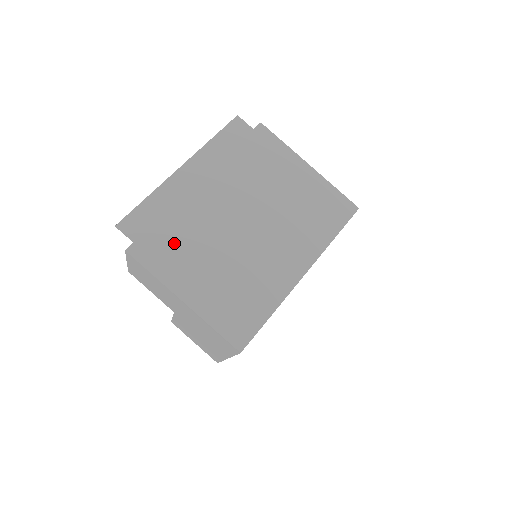
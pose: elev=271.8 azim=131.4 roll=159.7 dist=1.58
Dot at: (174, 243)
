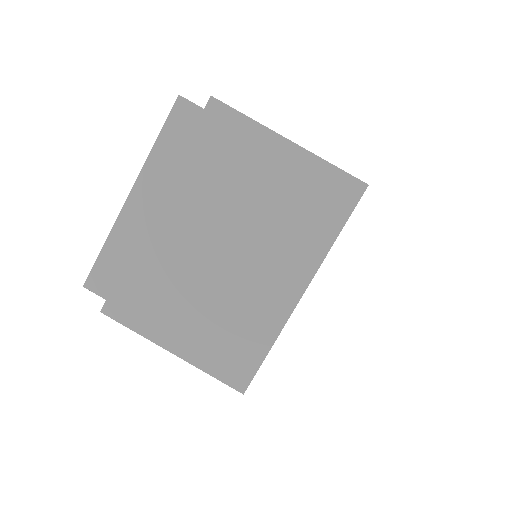
Dot at: (146, 292)
